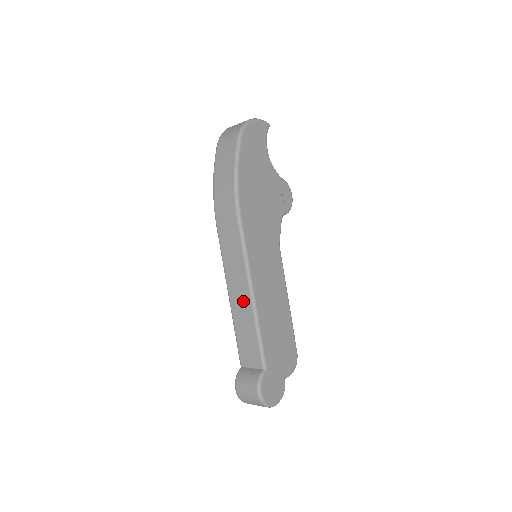
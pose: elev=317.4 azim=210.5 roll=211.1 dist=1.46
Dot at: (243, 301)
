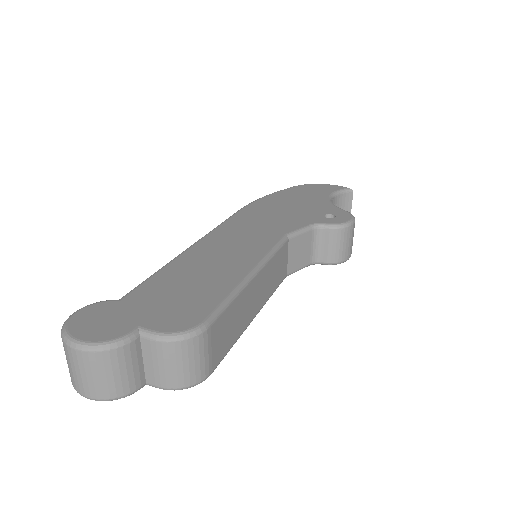
Dot at: occluded
